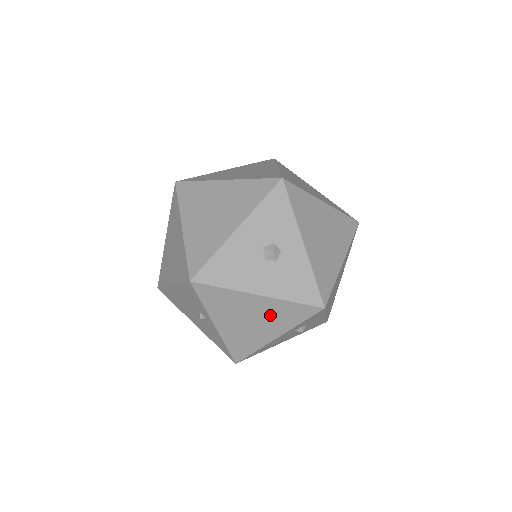
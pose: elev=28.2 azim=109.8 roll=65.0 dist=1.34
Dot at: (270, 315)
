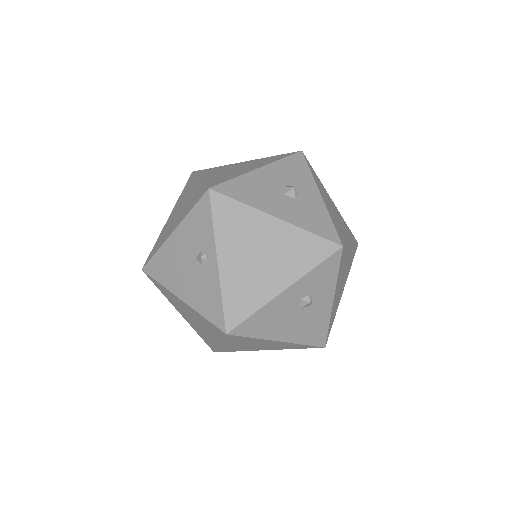
Dot at: (283, 250)
